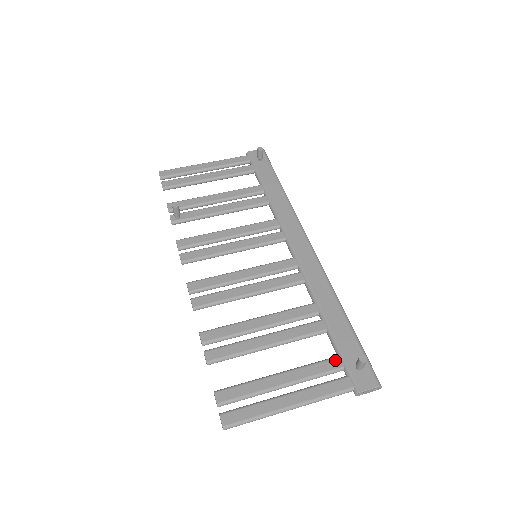
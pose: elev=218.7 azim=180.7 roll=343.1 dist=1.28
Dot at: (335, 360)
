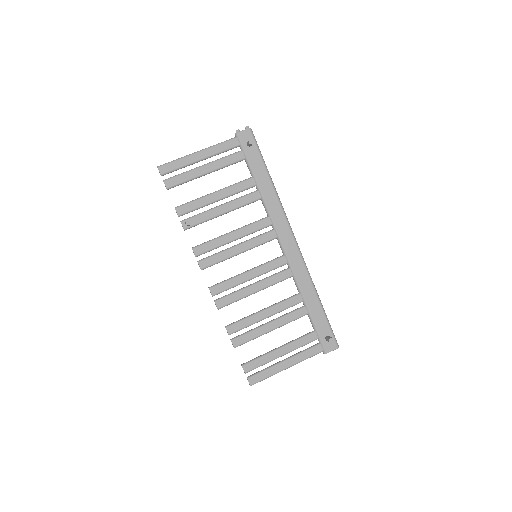
Dot at: (313, 335)
